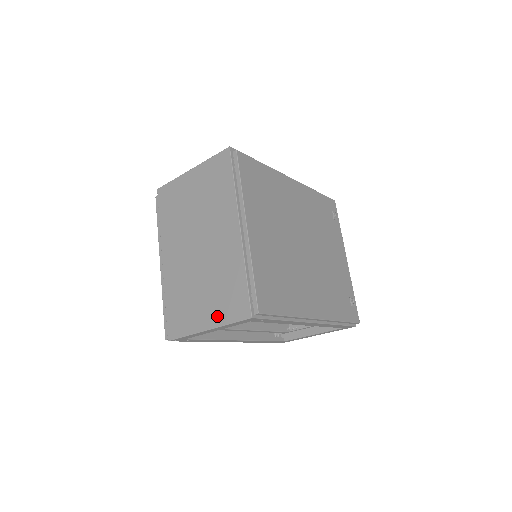
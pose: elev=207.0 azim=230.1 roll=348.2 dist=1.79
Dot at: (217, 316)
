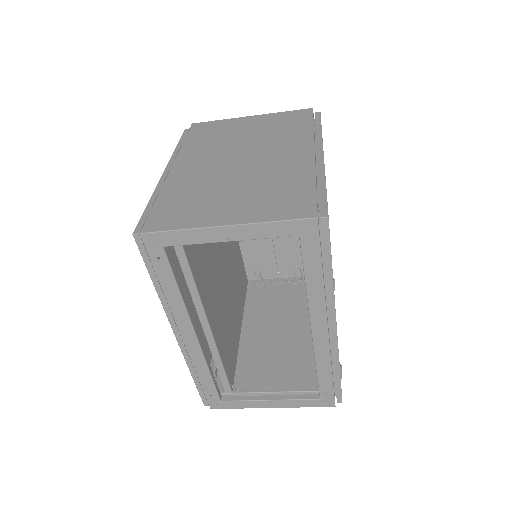
Dot at: (252, 213)
